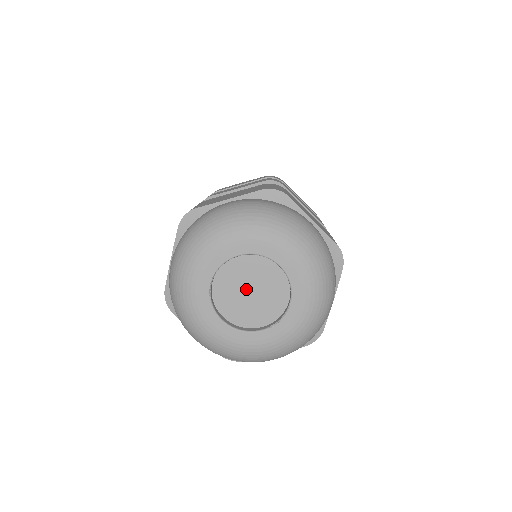
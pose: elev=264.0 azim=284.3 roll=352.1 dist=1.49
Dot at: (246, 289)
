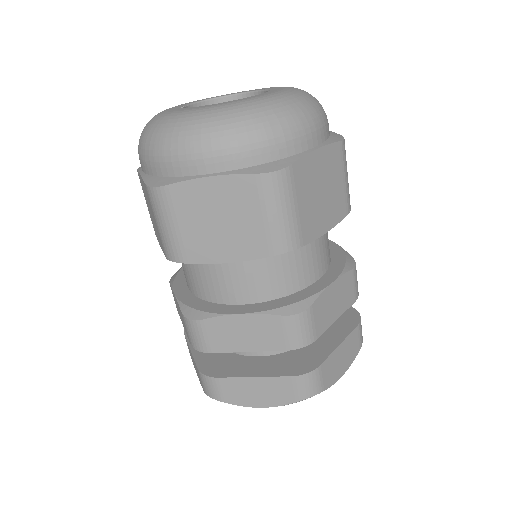
Dot at: occluded
